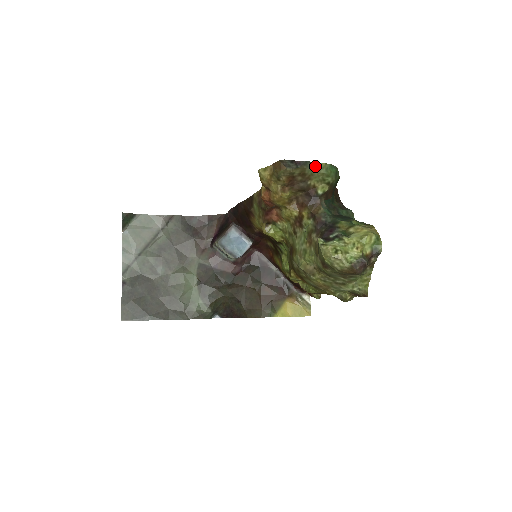
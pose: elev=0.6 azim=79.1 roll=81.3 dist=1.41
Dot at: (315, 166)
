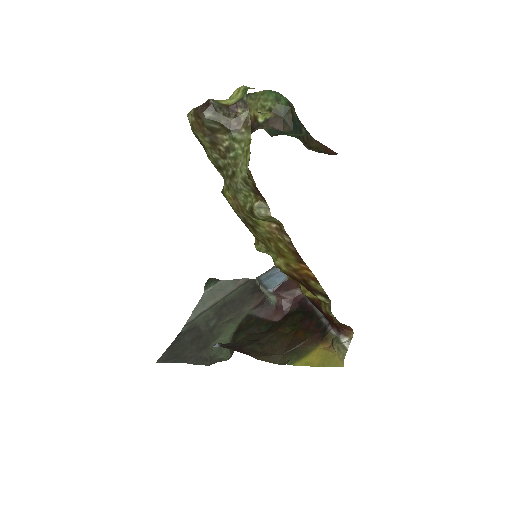
Dot at: (252, 96)
